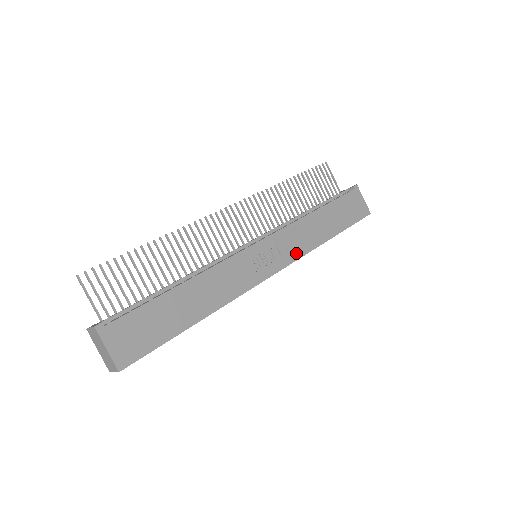
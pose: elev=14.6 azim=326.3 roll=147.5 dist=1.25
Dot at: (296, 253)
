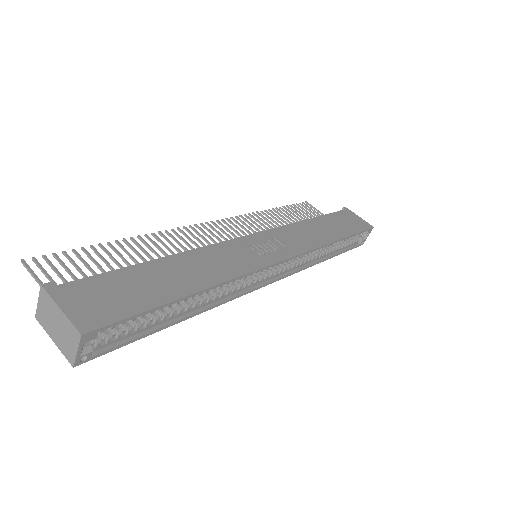
Dot at: (302, 247)
